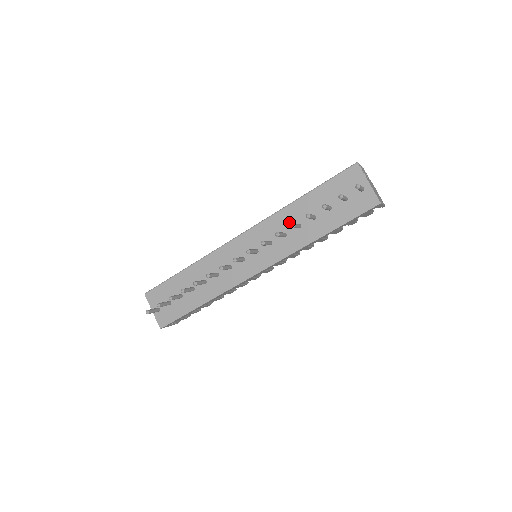
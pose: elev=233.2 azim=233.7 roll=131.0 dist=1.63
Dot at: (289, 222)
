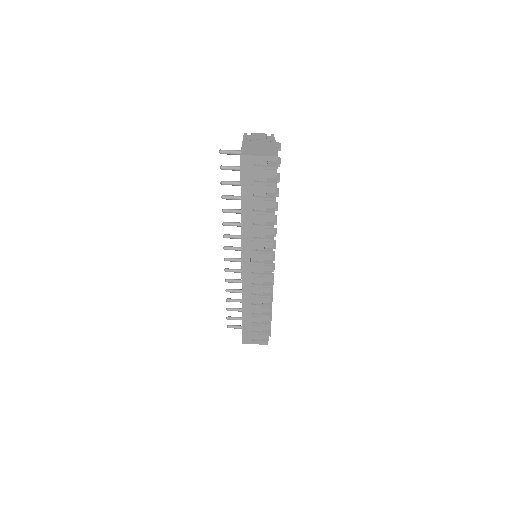
Dot at: occluded
